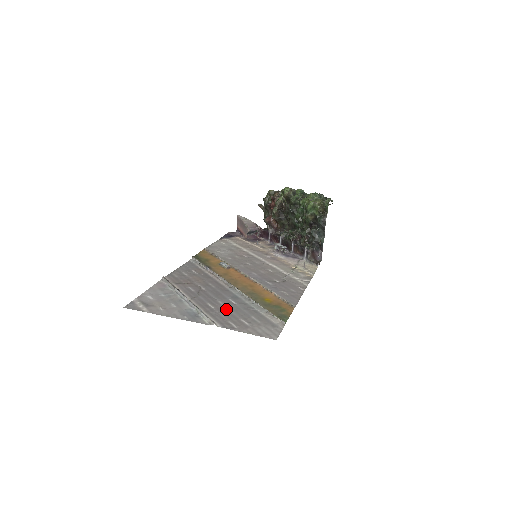
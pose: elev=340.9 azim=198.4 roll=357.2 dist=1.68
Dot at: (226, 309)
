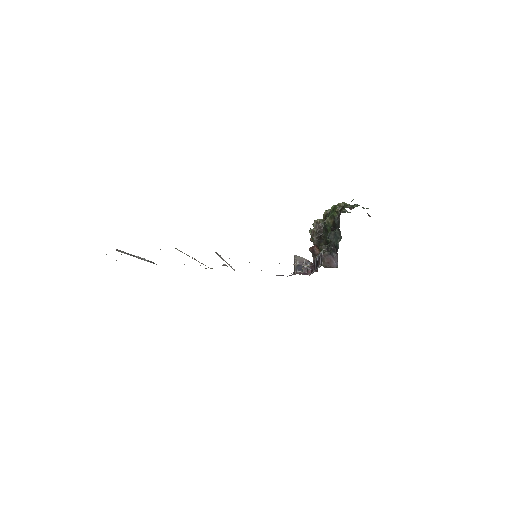
Dot at: occluded
